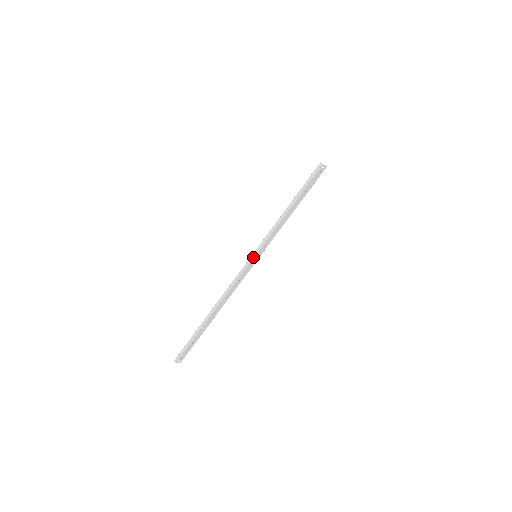
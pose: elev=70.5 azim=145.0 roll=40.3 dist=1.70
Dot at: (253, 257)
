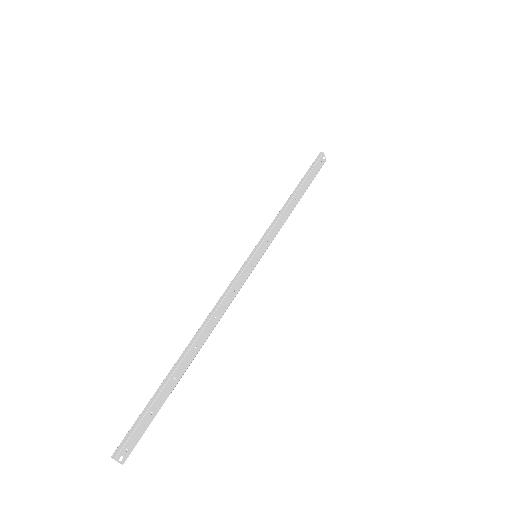
Dot at: (253, 254)
